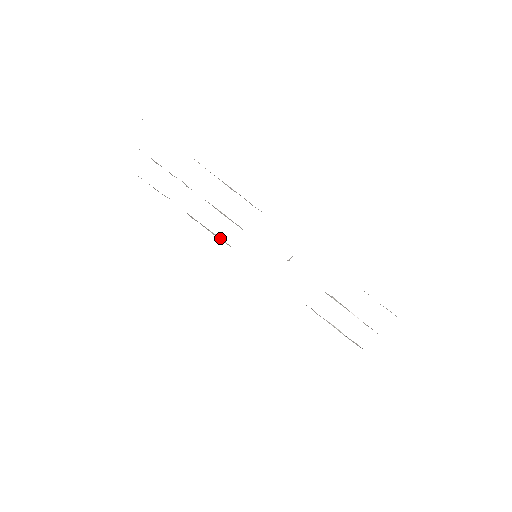
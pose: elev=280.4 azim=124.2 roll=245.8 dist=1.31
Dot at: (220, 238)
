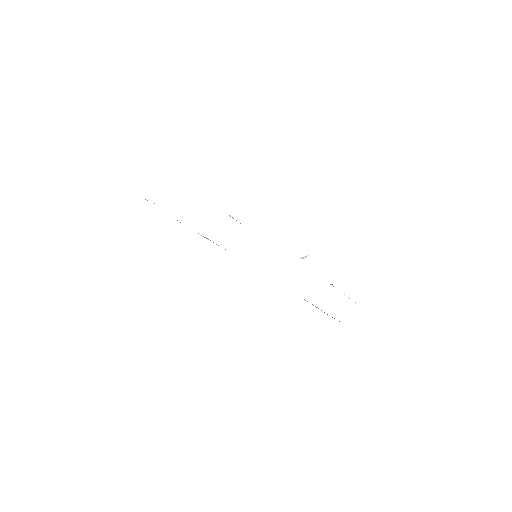
Dot at: occluded
